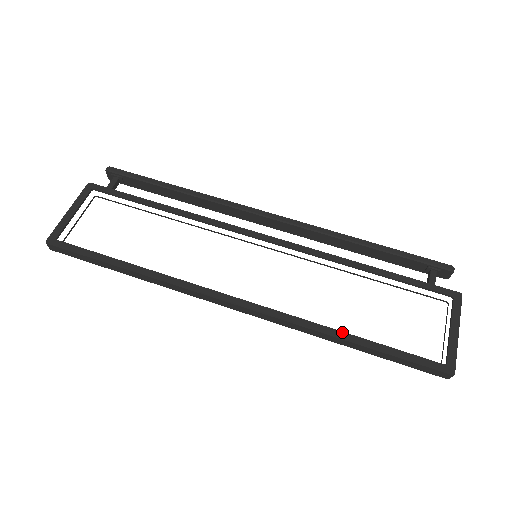
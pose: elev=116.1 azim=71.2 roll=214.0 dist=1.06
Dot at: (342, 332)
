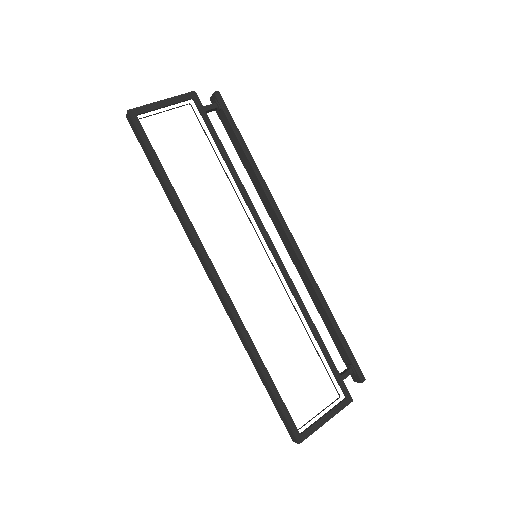
Dot at: occluded
